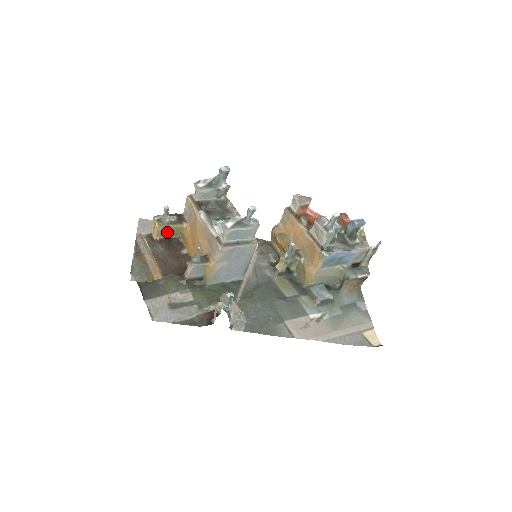
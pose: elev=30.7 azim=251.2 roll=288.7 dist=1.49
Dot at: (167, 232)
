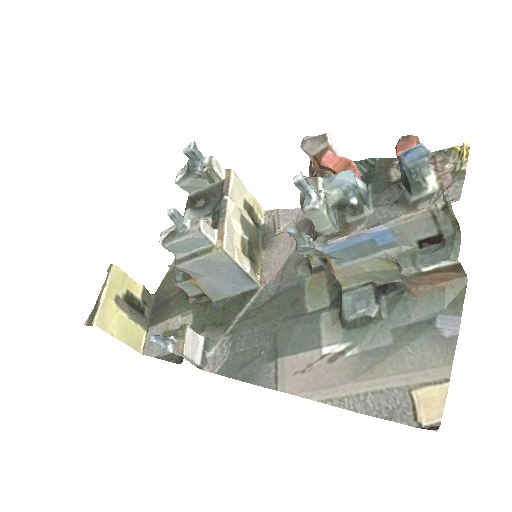
Dot at: occluded
